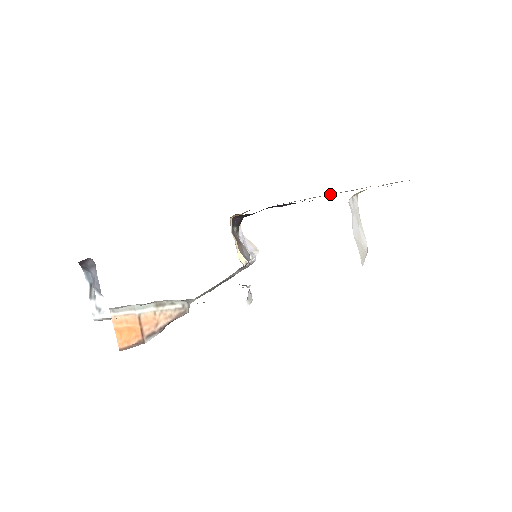
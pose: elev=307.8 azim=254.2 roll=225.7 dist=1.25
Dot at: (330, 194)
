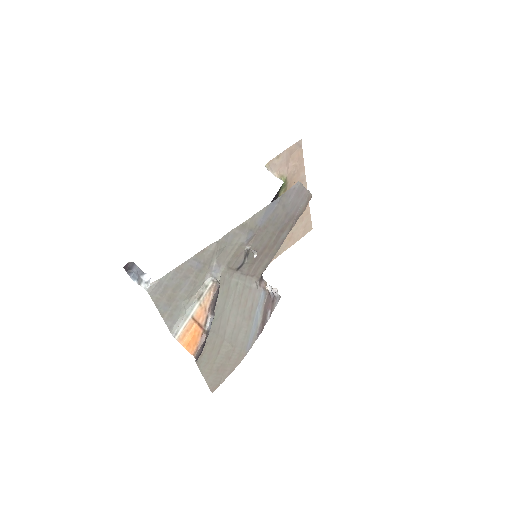
Dot at: occluded
